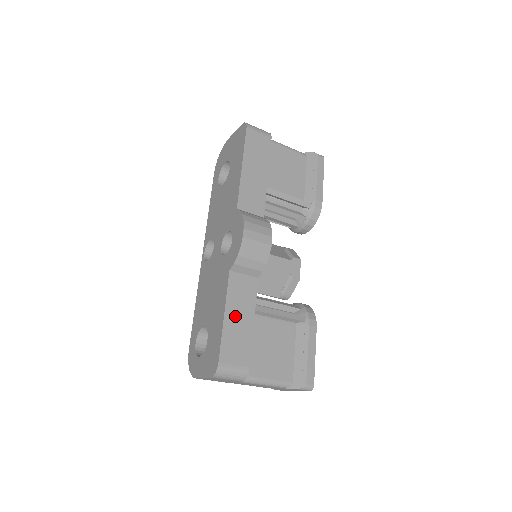
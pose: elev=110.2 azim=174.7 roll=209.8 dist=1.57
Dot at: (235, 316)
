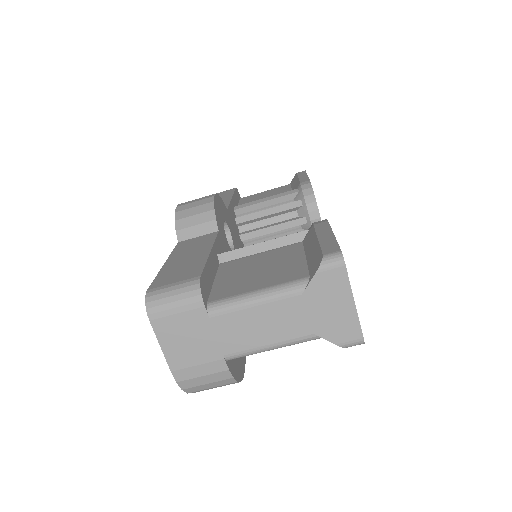
Dot at: (181, 258)
